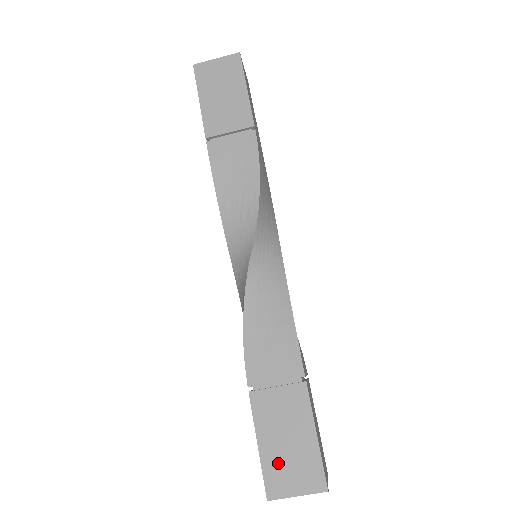
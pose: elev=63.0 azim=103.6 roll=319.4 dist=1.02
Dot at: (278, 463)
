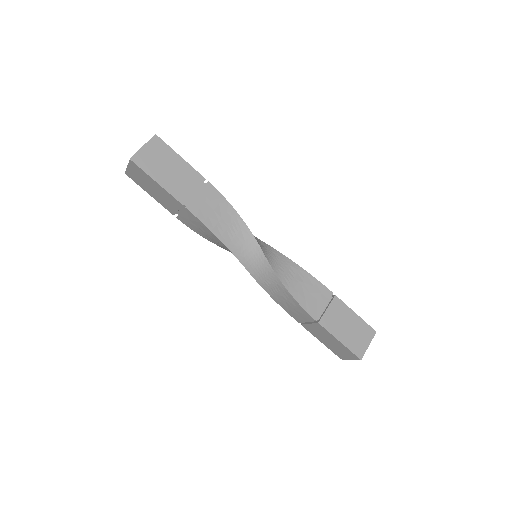
Dot at: (334, 349)
